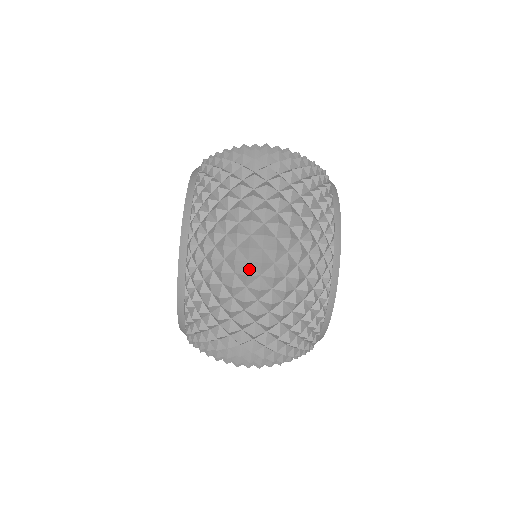
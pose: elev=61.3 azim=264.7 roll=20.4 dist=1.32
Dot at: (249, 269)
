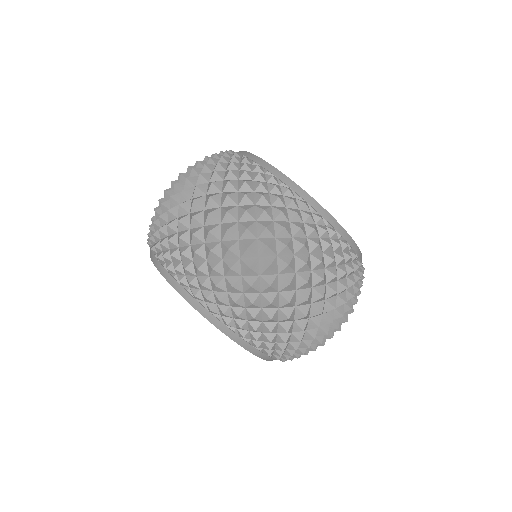
Dot at: (226, 244)
